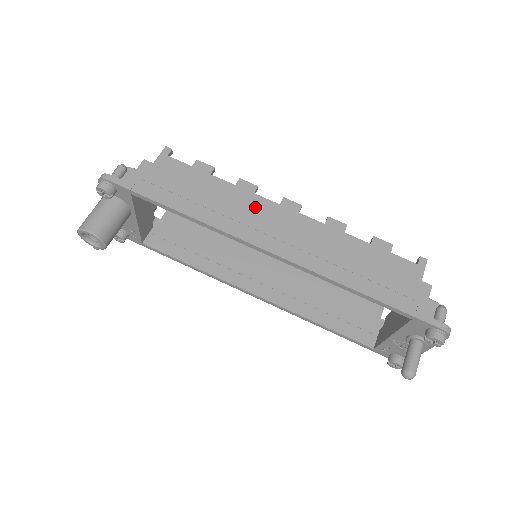
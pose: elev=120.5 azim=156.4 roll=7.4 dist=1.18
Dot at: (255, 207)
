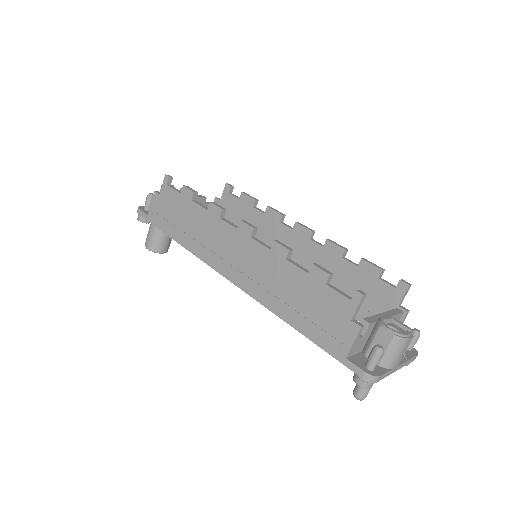
Dot at: (220, 233)
